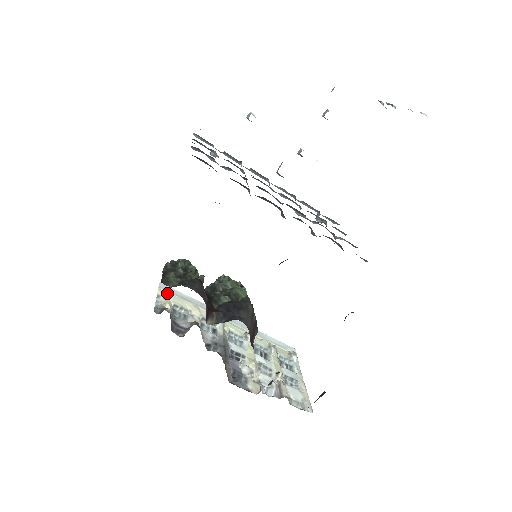
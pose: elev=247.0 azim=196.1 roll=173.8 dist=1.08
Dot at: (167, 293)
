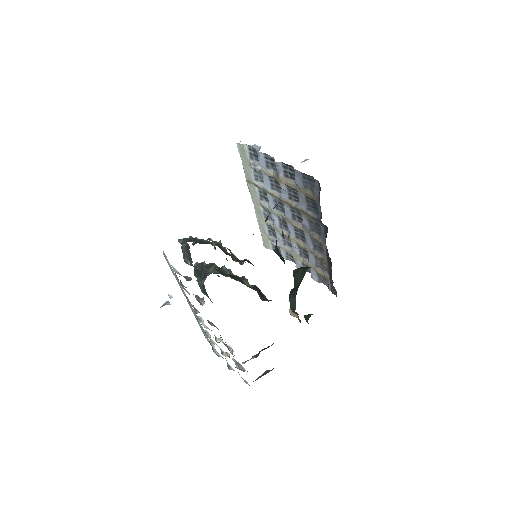
Dot at: occluded
